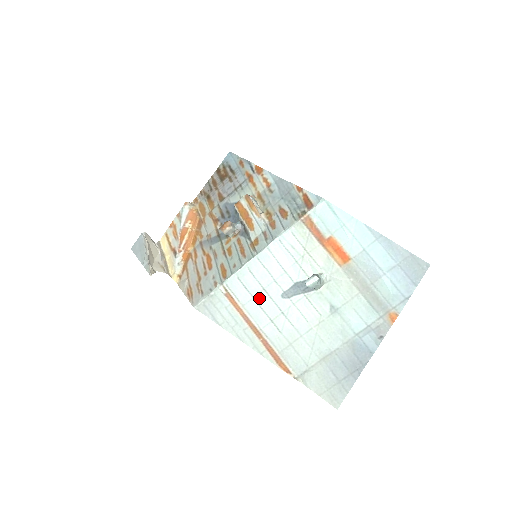
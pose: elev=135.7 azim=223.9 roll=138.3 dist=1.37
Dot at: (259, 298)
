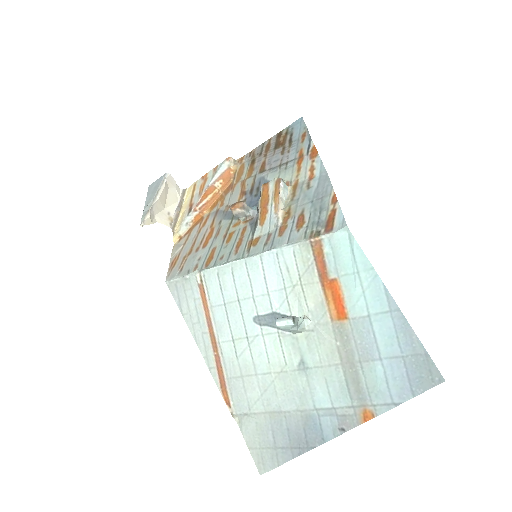
Dot at: (230, 308)
